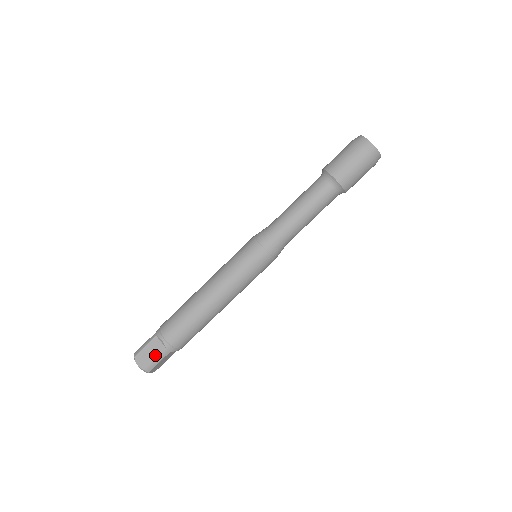
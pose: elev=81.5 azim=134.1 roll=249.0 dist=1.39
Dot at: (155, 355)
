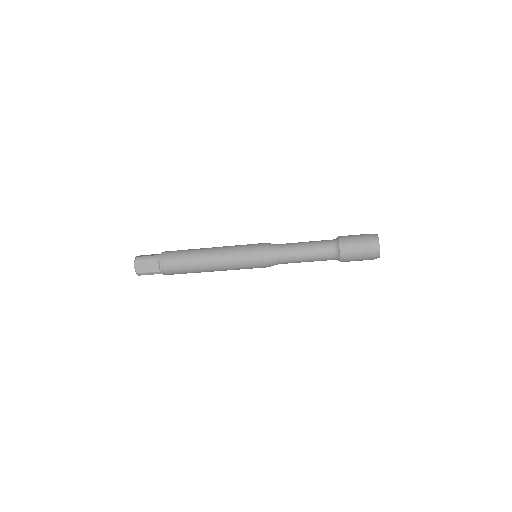
Dot at: (150, 270)
